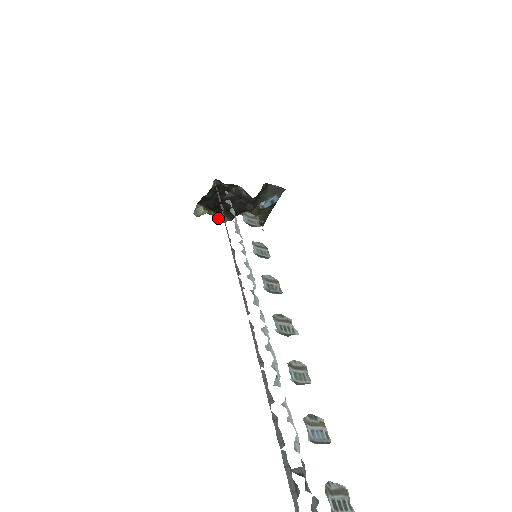
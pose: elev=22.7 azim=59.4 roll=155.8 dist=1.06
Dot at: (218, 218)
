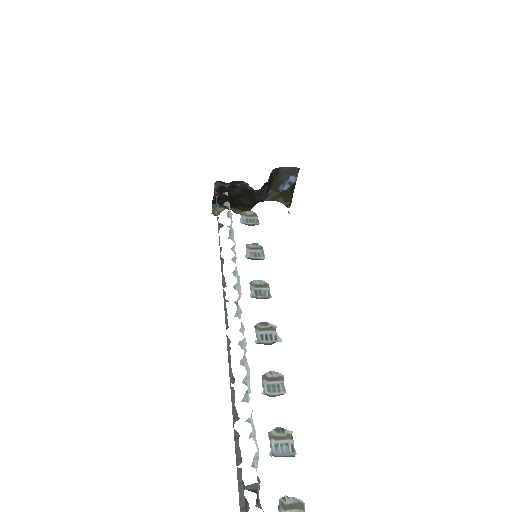
Dot at: (237, 212)
